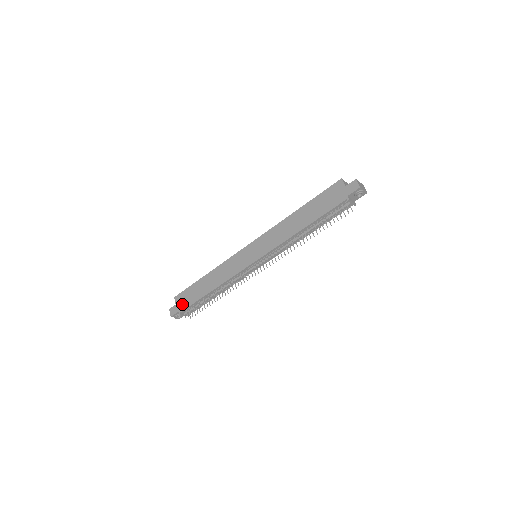
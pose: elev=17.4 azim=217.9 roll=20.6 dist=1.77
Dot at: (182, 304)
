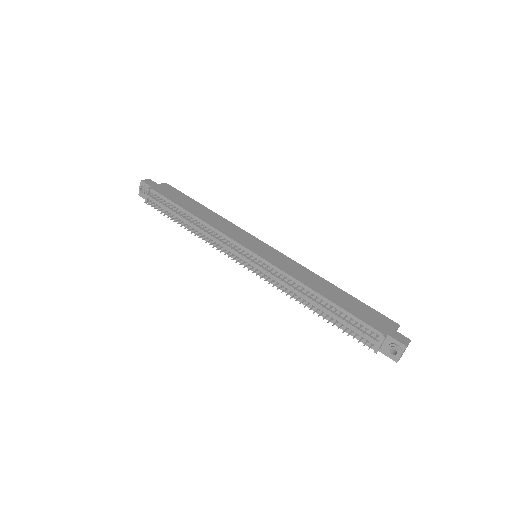
Dot at: (162, 189)
